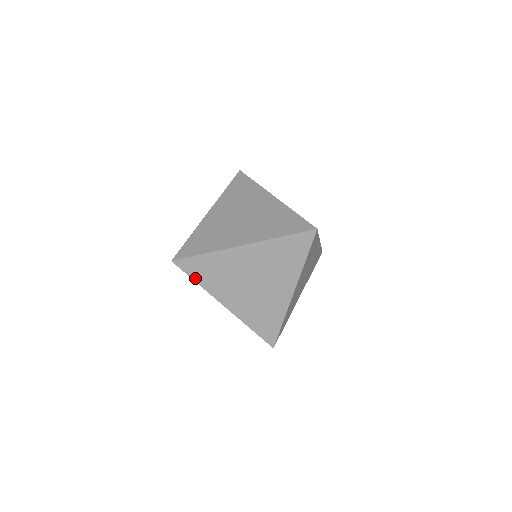
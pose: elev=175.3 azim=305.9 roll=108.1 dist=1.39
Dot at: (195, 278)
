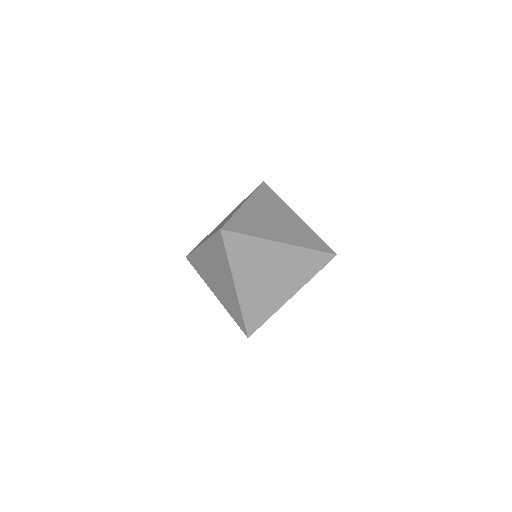
Dot at: (197, 270)
